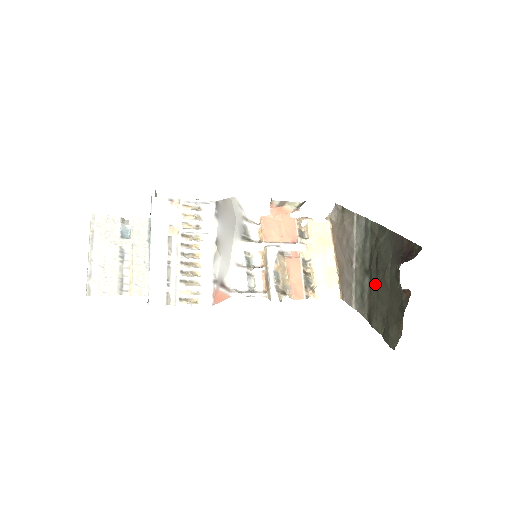
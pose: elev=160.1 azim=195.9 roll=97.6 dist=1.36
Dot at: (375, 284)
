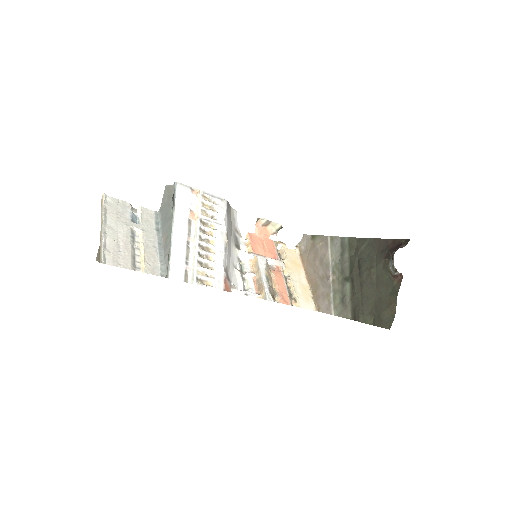
Dot at: (358, 285)
